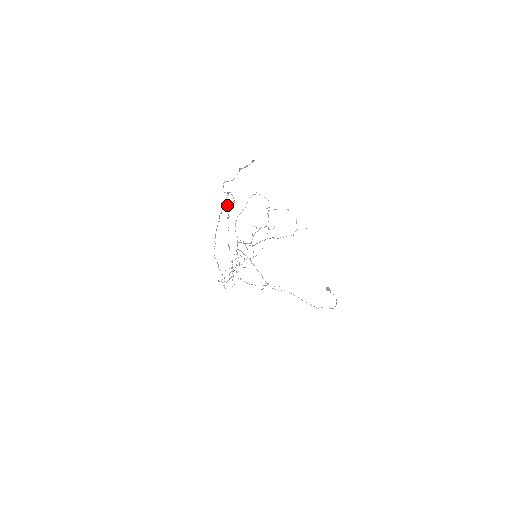
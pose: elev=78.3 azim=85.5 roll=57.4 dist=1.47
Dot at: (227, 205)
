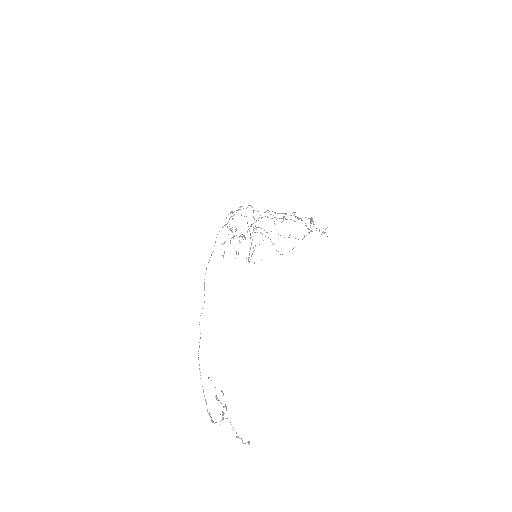
Dot at: occluded
